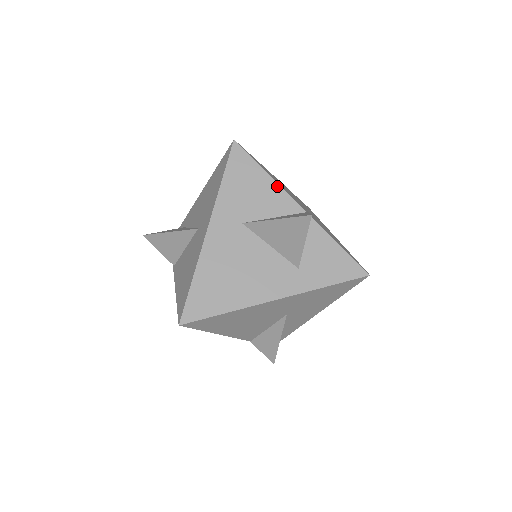
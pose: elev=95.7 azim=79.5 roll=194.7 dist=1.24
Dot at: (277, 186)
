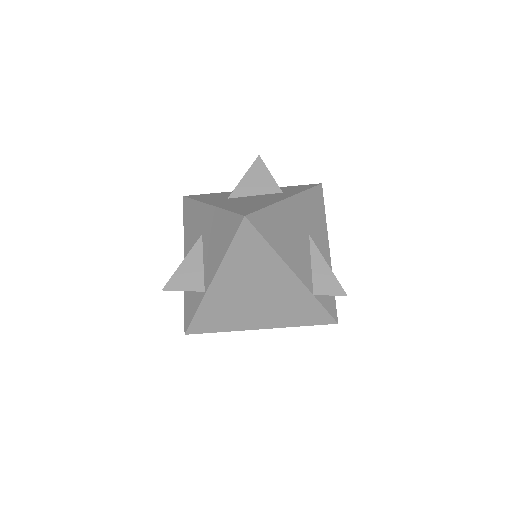
Dot at: (229, 192)
